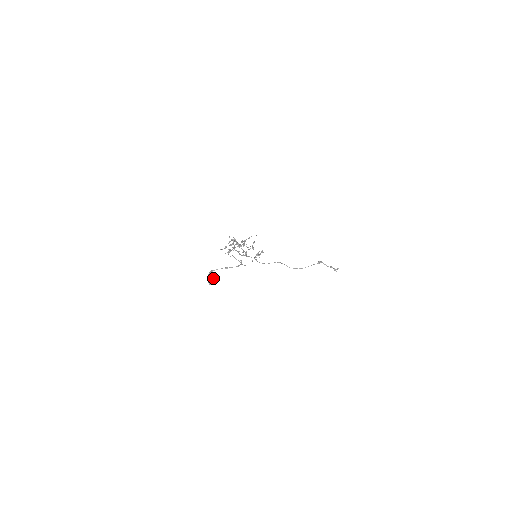
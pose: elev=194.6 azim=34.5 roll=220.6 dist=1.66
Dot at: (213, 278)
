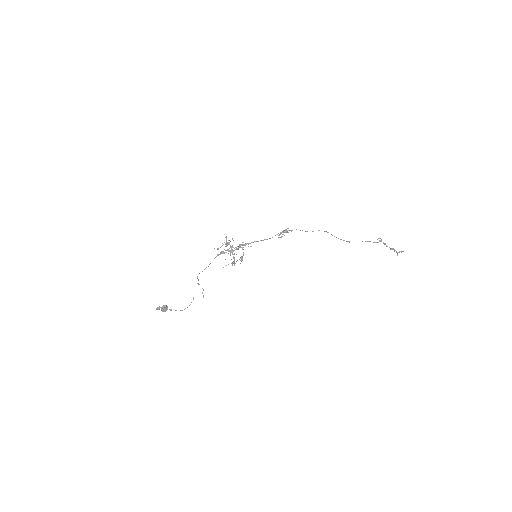
Dot at: (163, 310)
